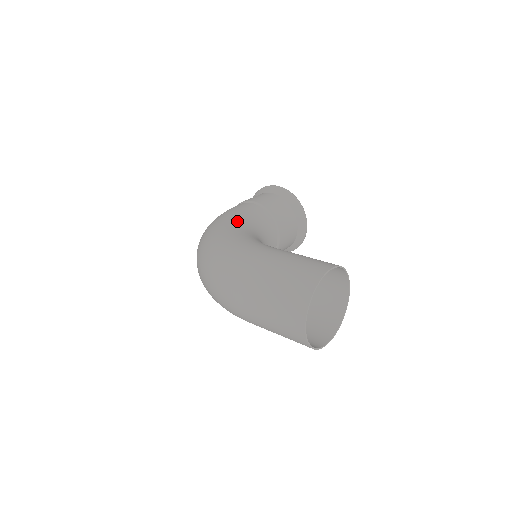
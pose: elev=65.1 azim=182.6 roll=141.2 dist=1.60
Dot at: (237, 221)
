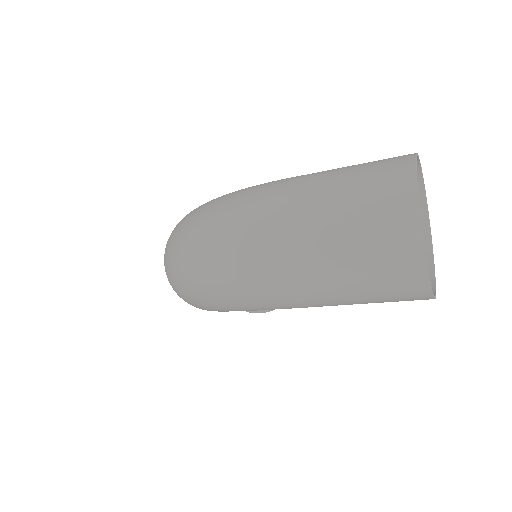
Dot at: occluded
